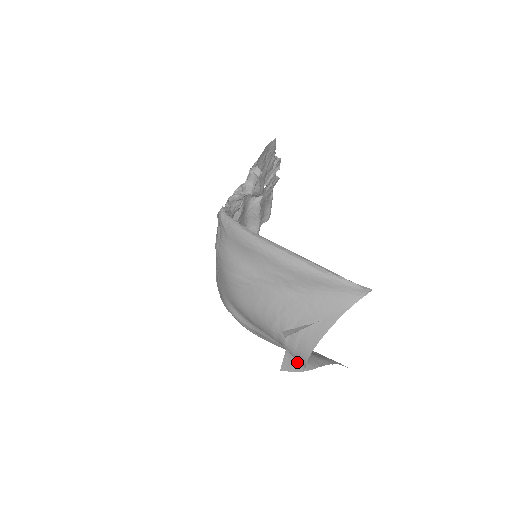
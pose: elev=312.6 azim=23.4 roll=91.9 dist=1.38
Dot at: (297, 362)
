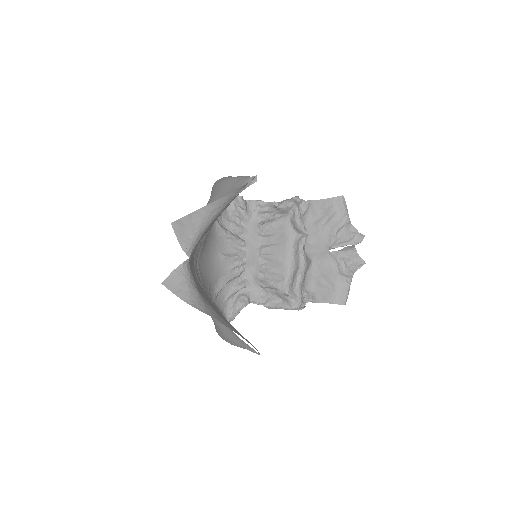
Dot at: (188, 290)
